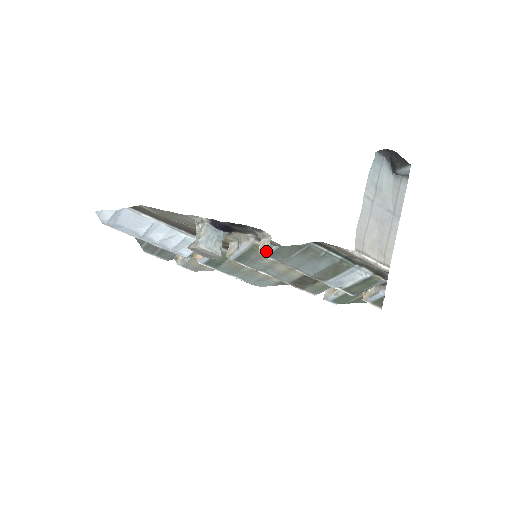
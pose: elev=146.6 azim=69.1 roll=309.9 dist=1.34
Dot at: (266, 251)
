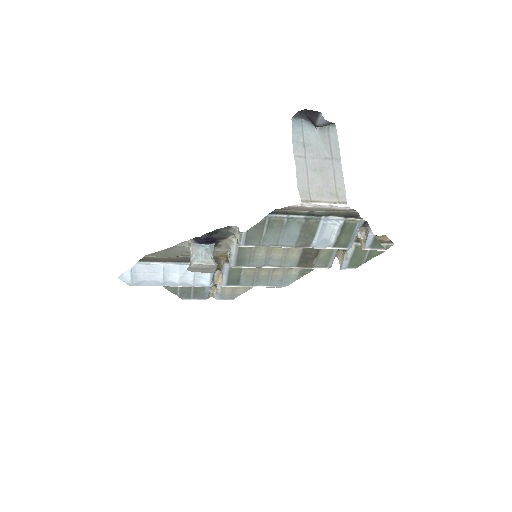
Dot at: (241, 241)
